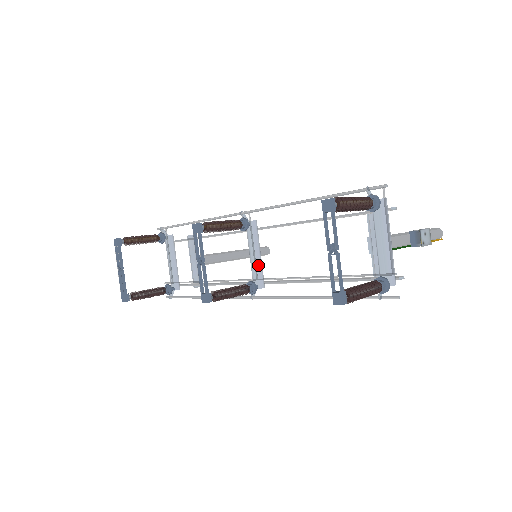
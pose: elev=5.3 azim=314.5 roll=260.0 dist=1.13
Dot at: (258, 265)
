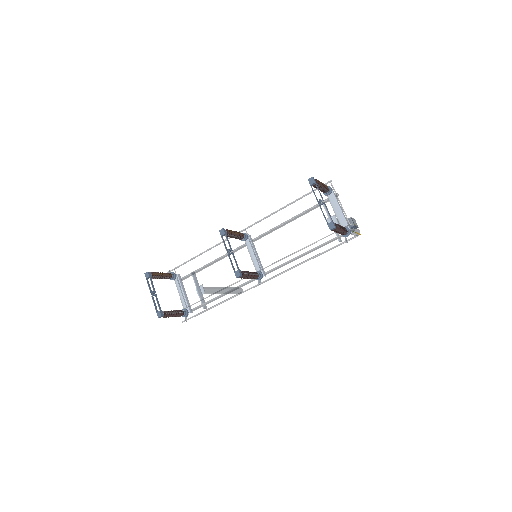
Dot at: (259, 261)
